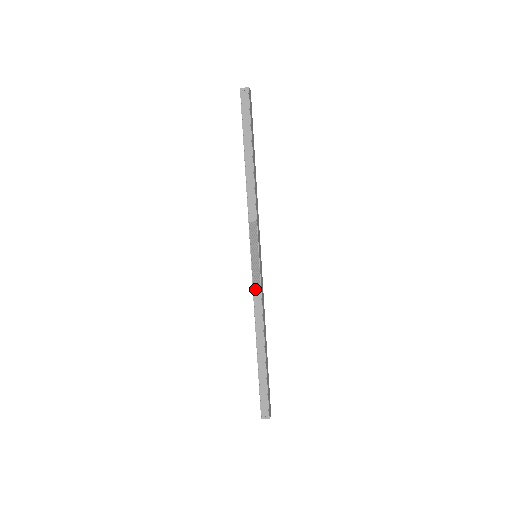
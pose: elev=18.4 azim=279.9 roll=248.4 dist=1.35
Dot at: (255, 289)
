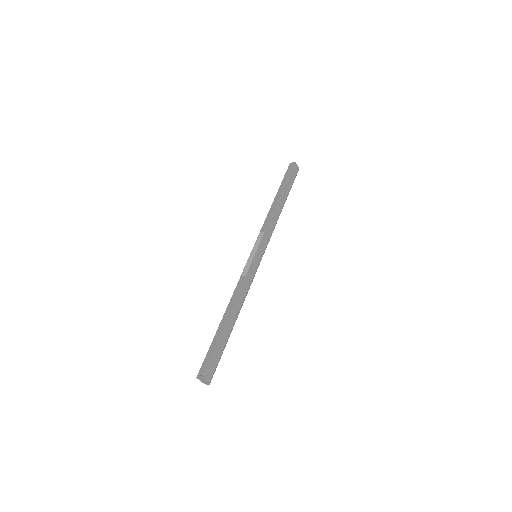
Dot at: (243, 274)
